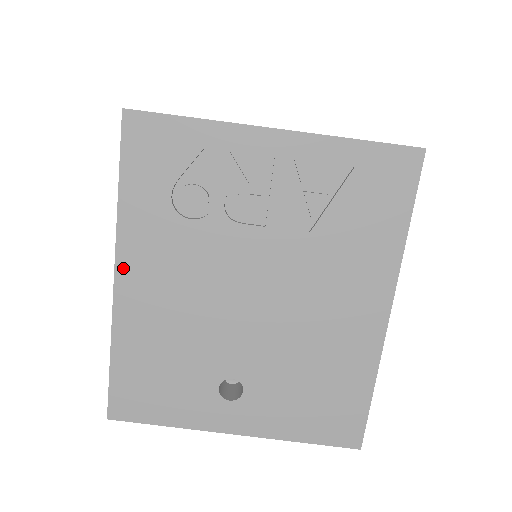
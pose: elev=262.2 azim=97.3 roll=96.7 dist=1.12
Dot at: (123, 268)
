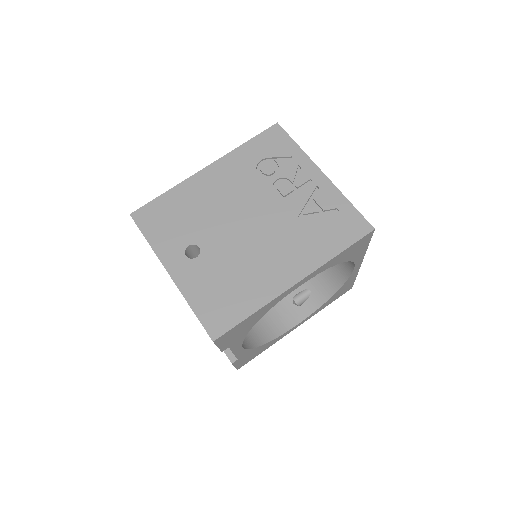
Dot at: (213, 167)
